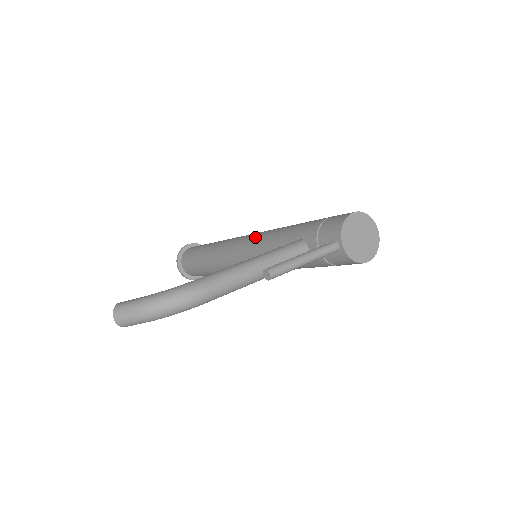
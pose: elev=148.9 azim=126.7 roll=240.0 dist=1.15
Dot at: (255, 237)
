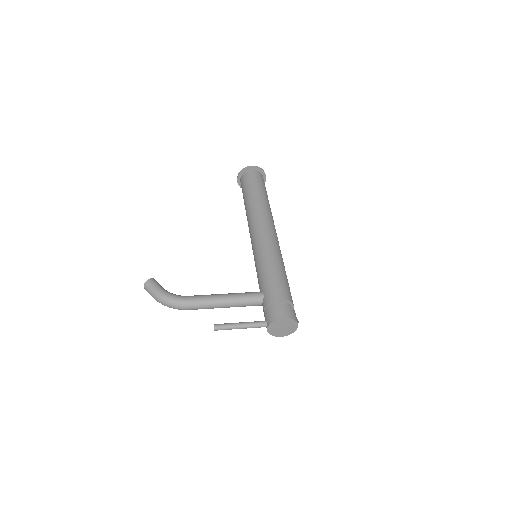
Dot at: (261, 246)
